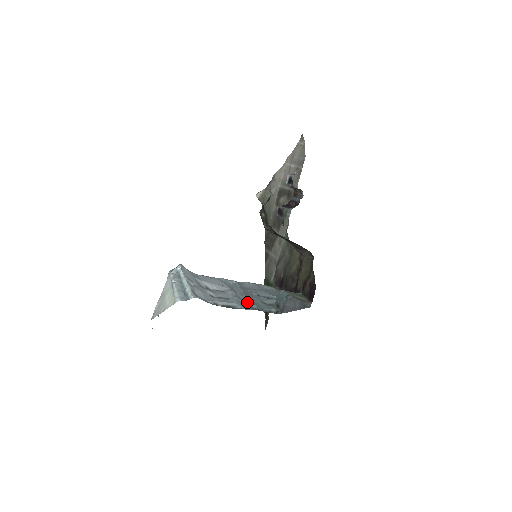
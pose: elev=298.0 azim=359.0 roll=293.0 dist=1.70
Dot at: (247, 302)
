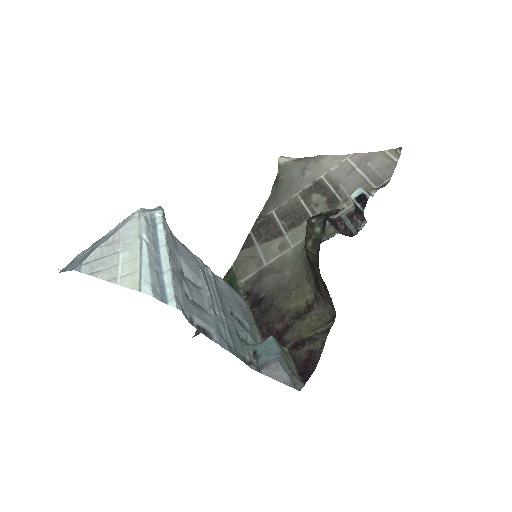
Dot at: (225, 330)
